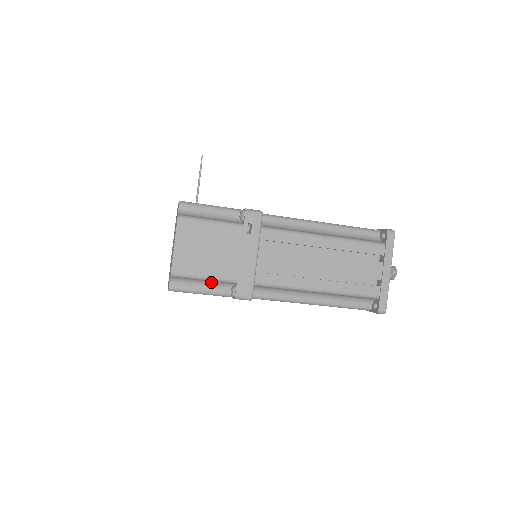
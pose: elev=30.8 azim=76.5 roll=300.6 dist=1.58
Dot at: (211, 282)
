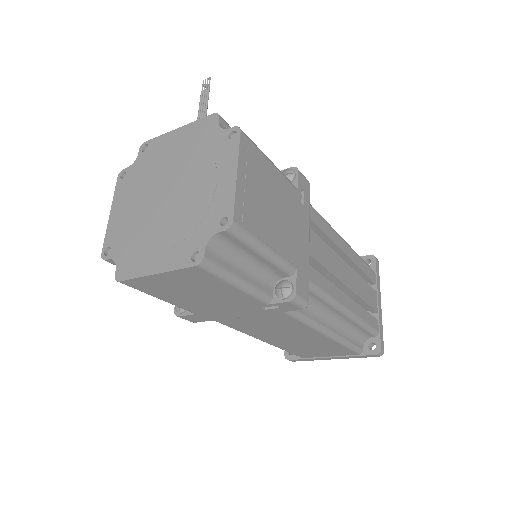
Dot at: (257, 266)
